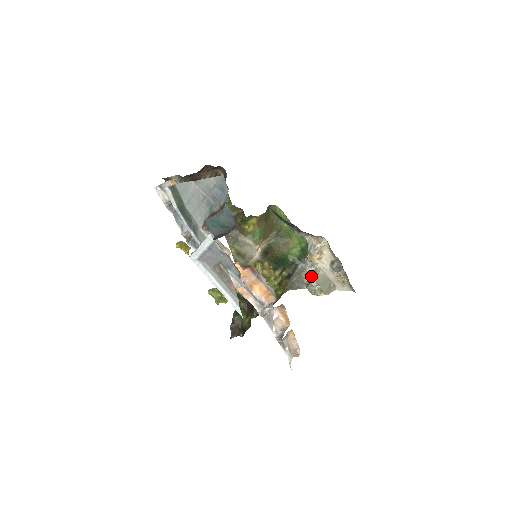
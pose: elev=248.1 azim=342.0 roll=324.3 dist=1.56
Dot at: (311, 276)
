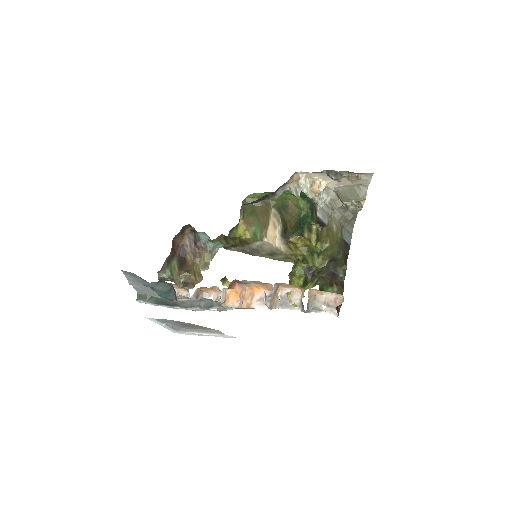
Dot at: occluded
